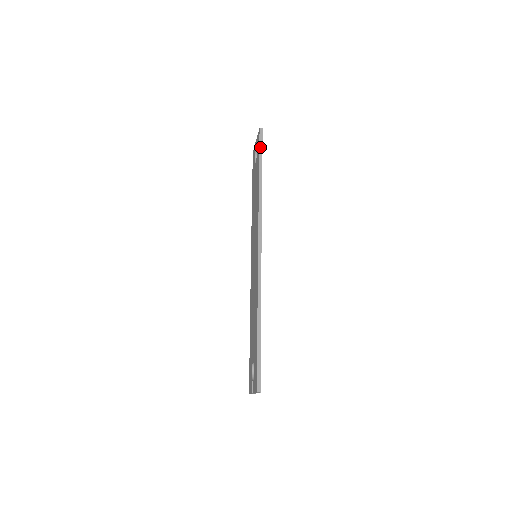
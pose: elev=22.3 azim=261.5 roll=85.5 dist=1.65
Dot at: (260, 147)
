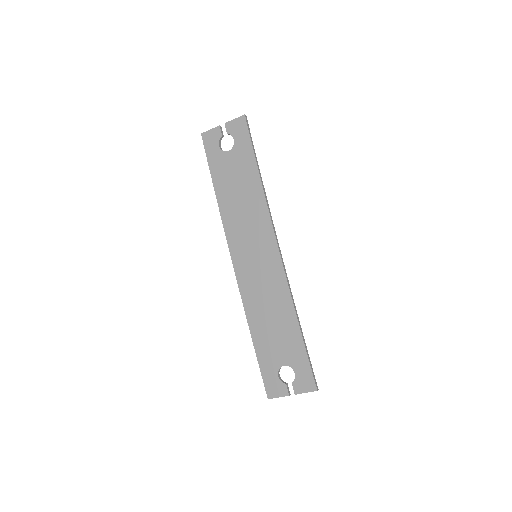
Dot at: (251, 137)
